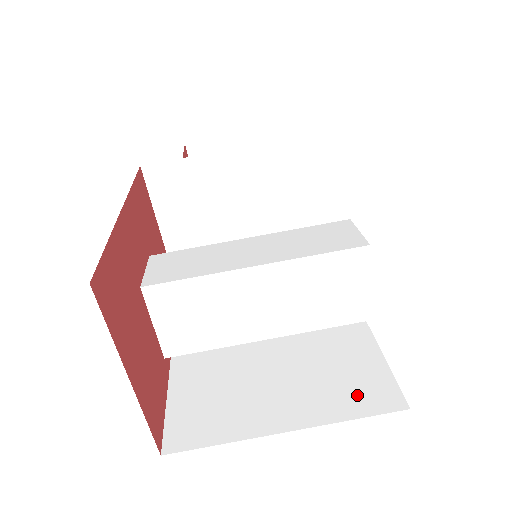
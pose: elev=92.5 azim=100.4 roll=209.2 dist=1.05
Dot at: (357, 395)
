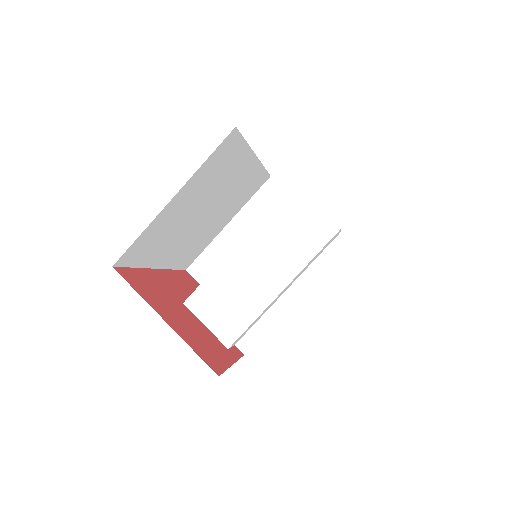
Dot at: occluded
